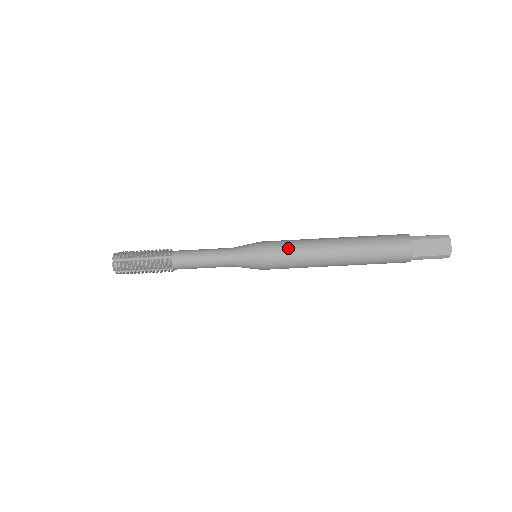
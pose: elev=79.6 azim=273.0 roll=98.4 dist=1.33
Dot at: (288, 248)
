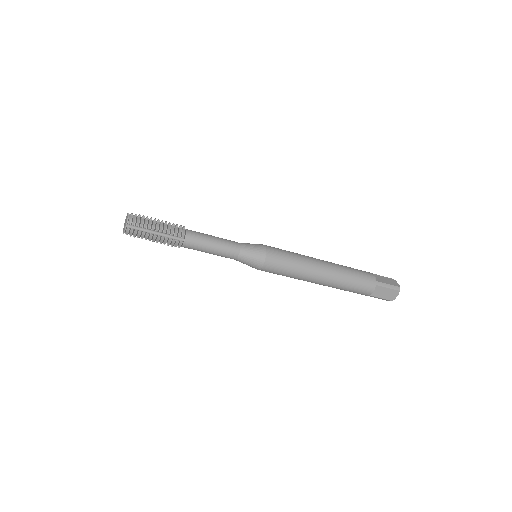
Dot at: (287, 264)
